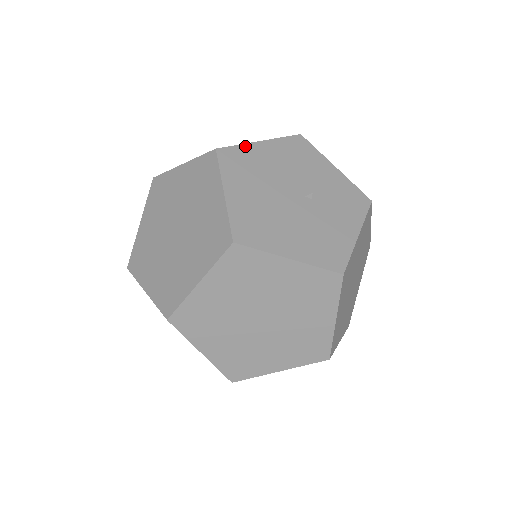
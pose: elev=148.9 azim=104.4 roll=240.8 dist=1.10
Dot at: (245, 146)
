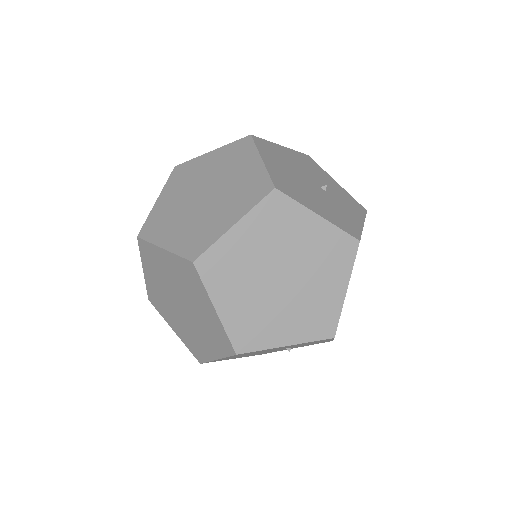
Dot at: (271, 143)
